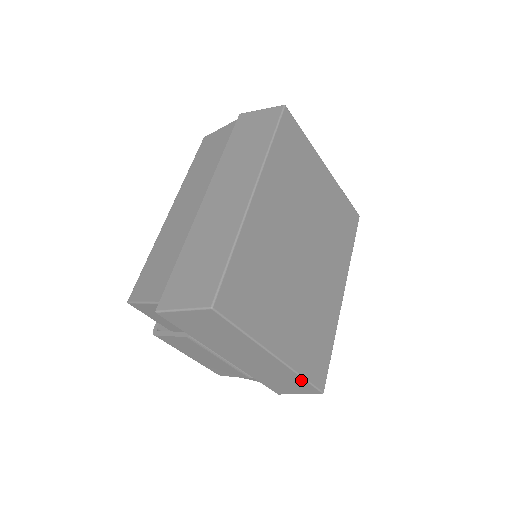
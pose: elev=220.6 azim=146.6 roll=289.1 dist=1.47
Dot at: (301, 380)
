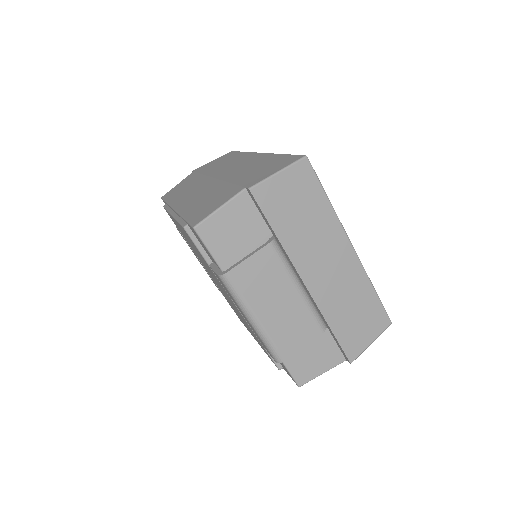
Dot at: (373, 297)
